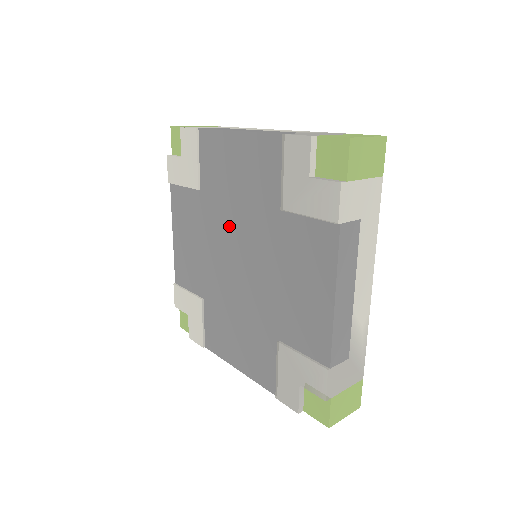
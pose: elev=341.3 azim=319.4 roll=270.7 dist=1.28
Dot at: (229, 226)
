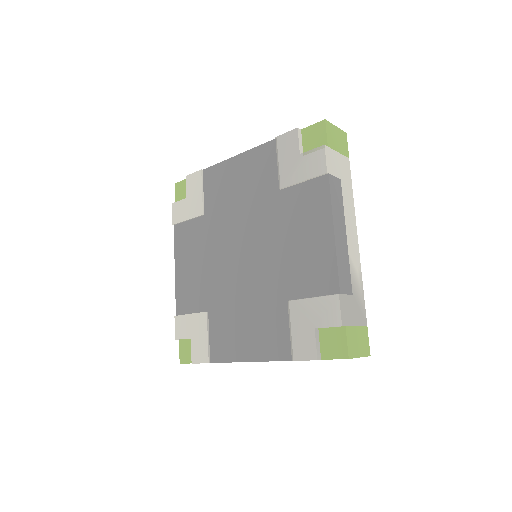
Dot at: (233, 229)
